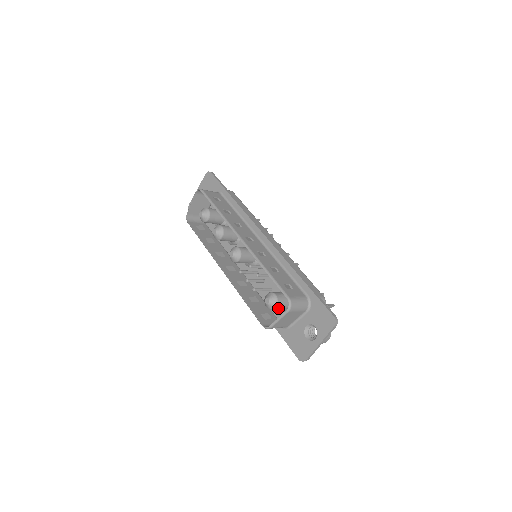
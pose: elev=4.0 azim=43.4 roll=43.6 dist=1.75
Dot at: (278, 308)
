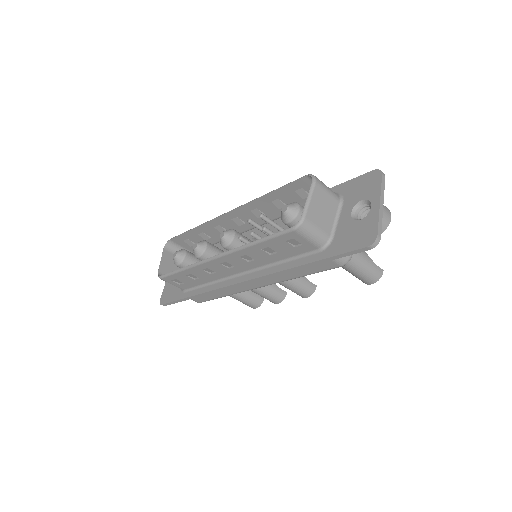
Dot at: occluded
